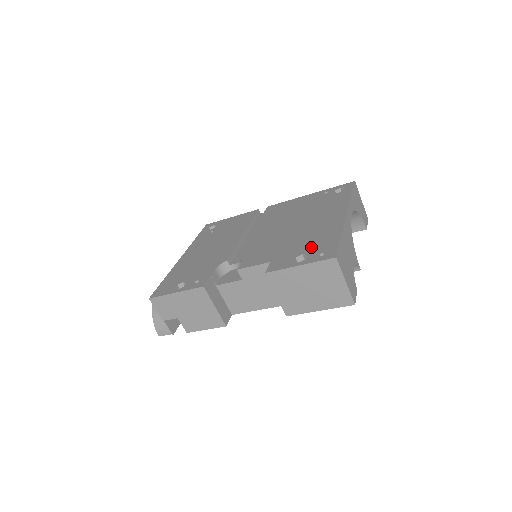
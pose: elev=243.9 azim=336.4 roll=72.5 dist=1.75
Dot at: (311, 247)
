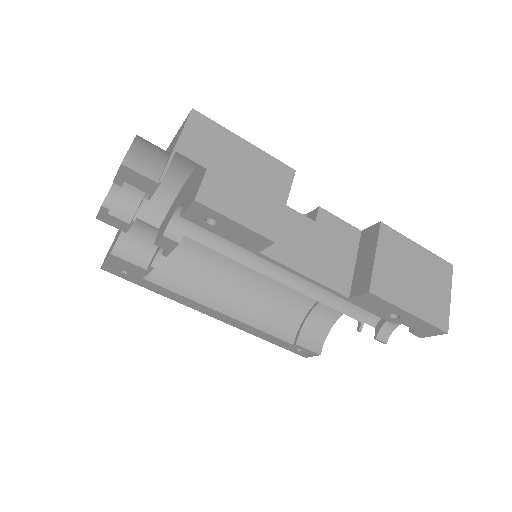
Dot at: occluded
